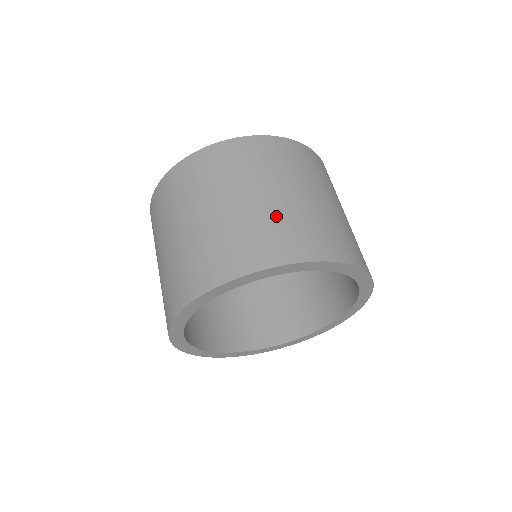
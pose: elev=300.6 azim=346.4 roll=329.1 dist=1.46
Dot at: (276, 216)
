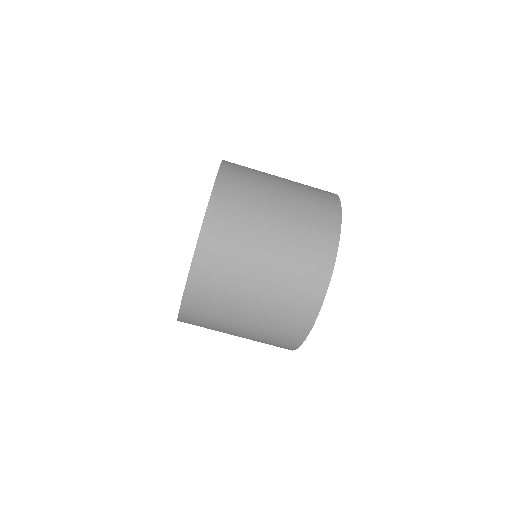
Dot at: (277, 300)
